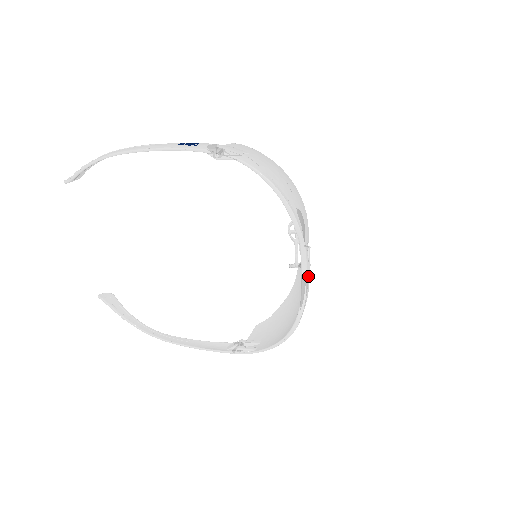
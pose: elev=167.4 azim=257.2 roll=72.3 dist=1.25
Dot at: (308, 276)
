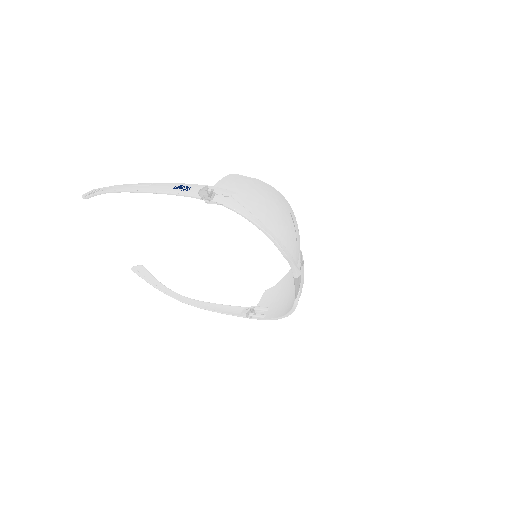
Dot at: (300, 279)
